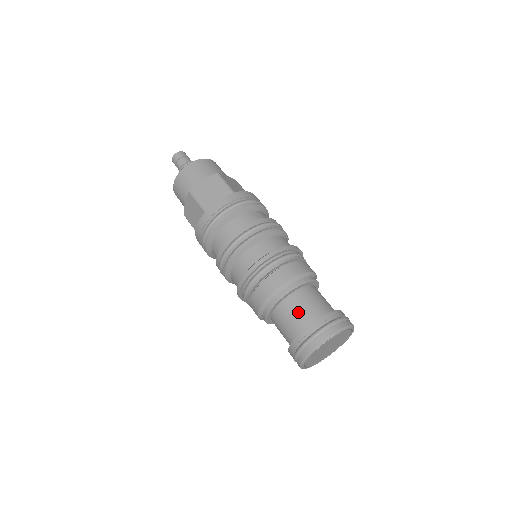
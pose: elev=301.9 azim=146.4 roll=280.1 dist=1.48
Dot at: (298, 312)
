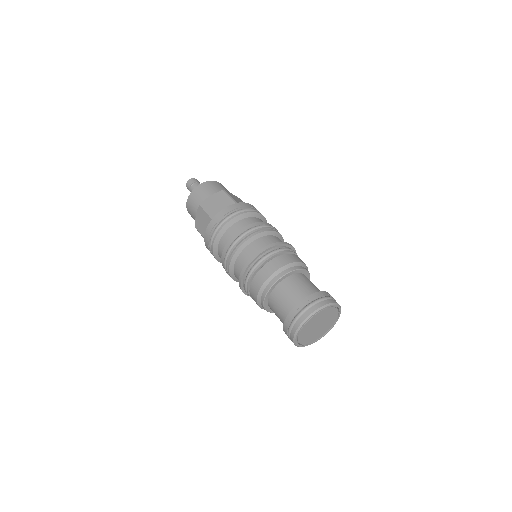
Dot at: (311, 284)
